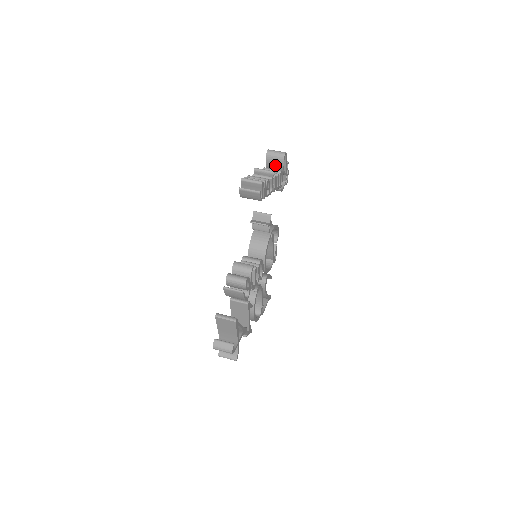
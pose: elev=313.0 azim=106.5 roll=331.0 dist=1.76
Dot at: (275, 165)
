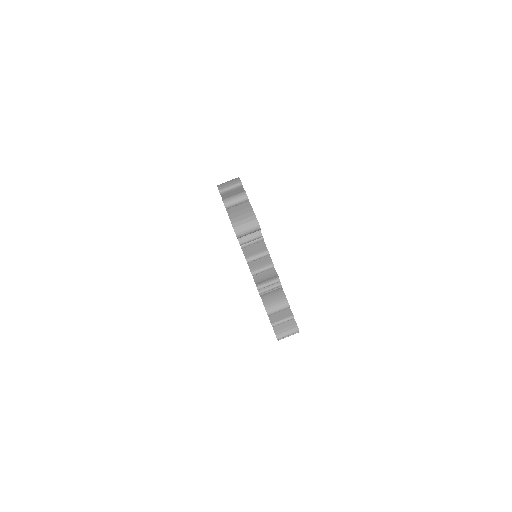
Dot at: occluded
